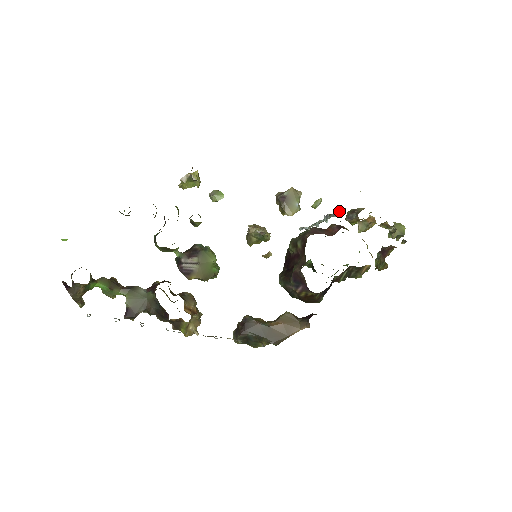
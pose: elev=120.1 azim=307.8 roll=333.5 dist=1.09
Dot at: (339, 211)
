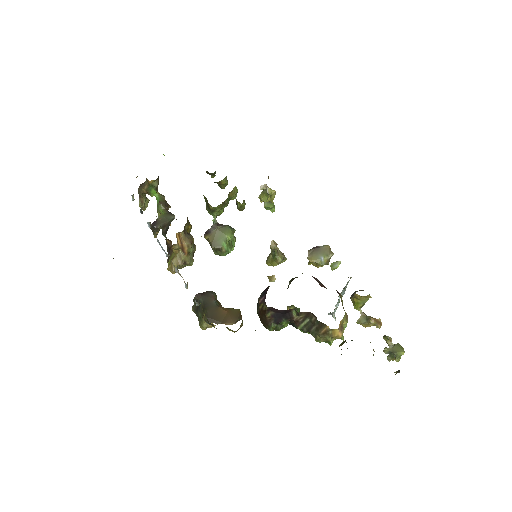
Dot at: (347, 282)
